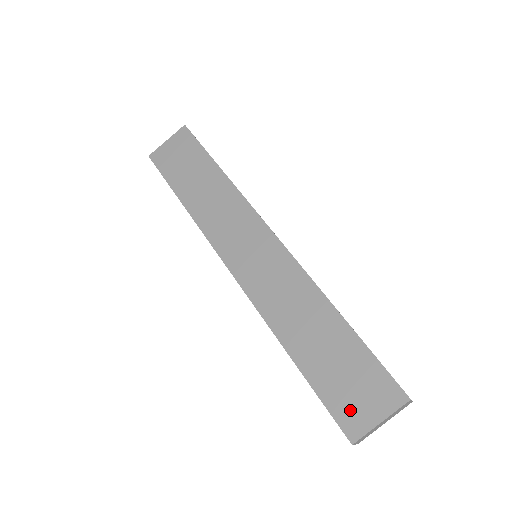
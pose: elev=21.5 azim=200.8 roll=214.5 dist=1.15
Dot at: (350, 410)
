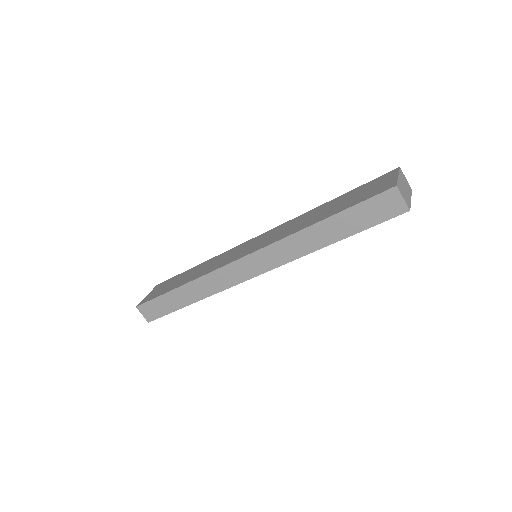
Dot at: (378, 189)
